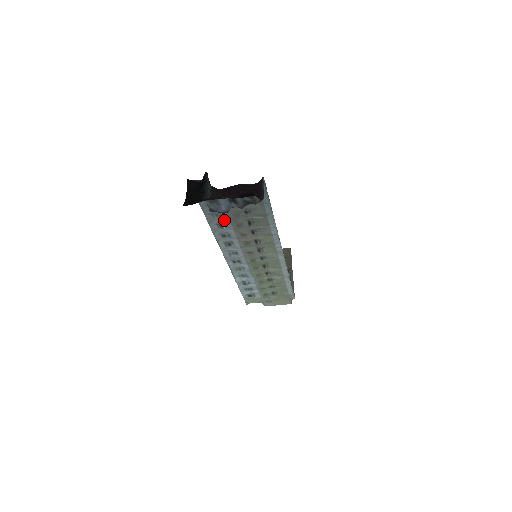
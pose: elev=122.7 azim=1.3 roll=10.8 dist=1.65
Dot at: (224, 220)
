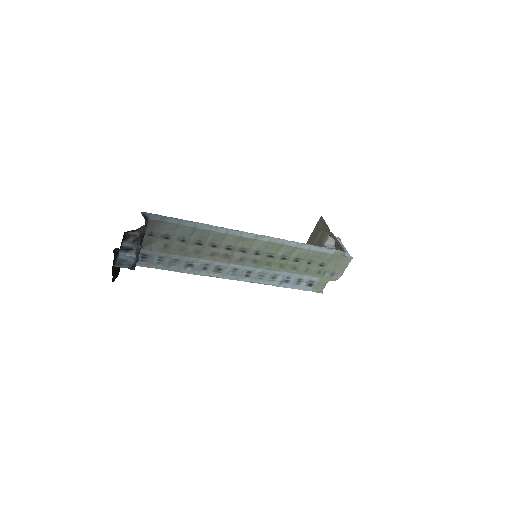
Dot at: (183, 260)
